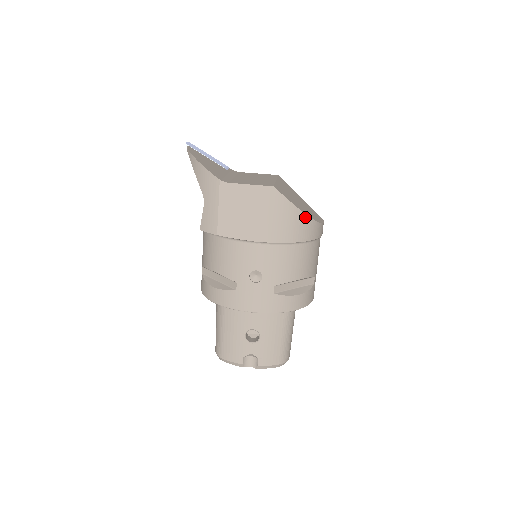
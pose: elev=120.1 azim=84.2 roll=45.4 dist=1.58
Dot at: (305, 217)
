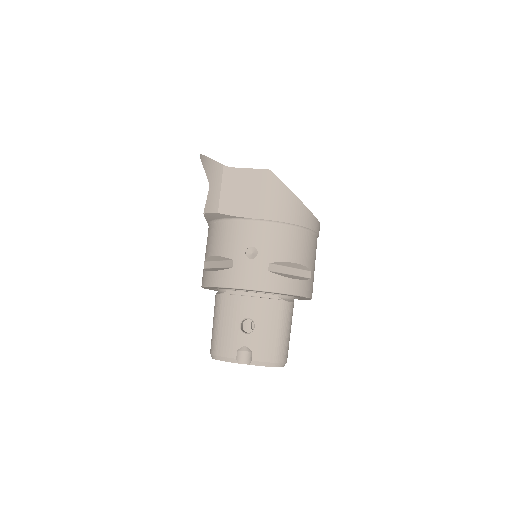
Dot at: (299, 202)
